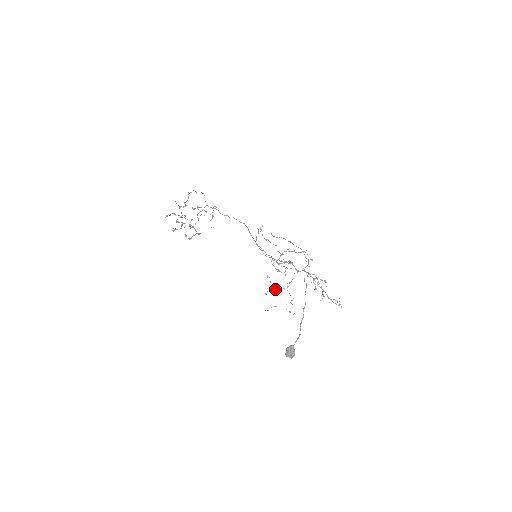
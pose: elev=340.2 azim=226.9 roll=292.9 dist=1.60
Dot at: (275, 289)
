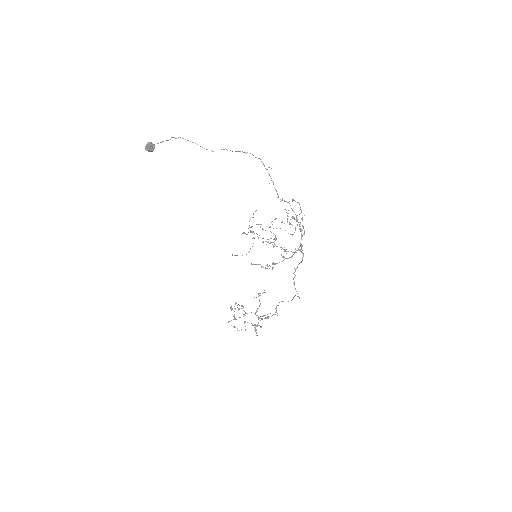
Dot at: occluded
